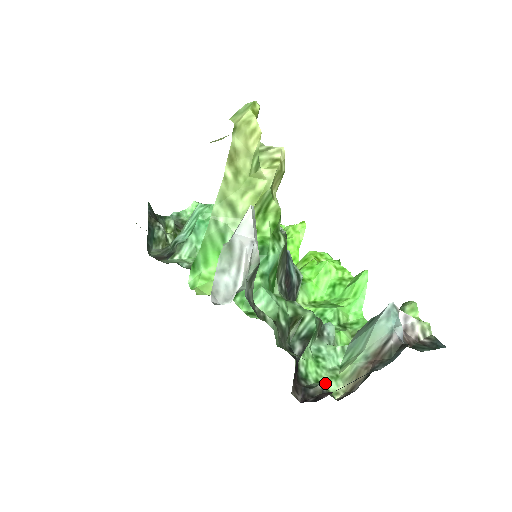
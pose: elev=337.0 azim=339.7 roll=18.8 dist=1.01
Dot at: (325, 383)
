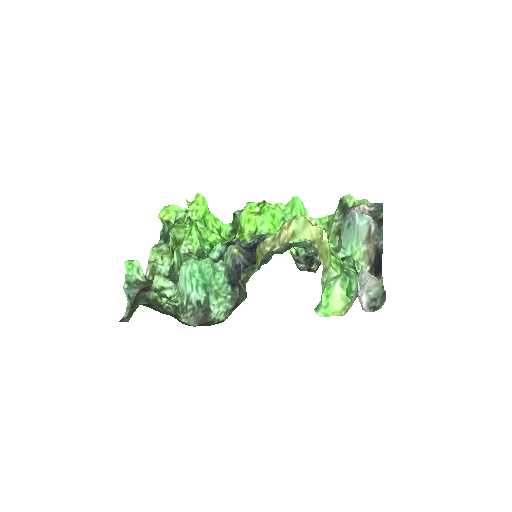
Dot at: occluded
